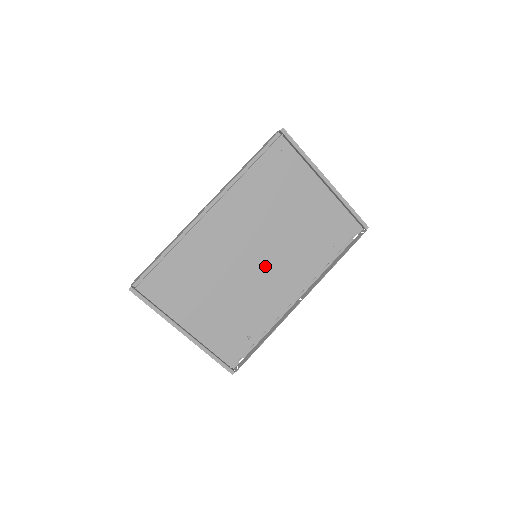
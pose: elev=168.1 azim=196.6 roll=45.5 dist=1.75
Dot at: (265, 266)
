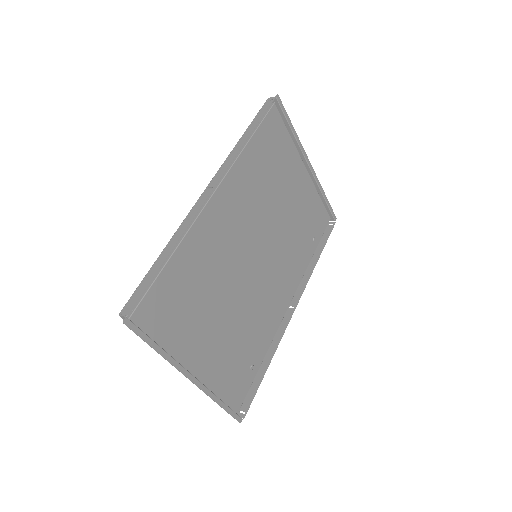
Dot at: (264, 268)
